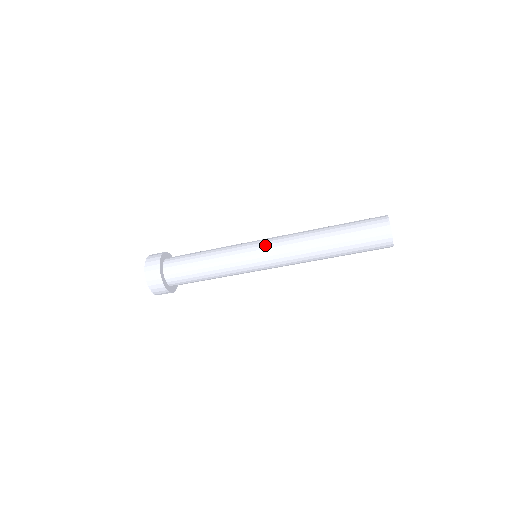
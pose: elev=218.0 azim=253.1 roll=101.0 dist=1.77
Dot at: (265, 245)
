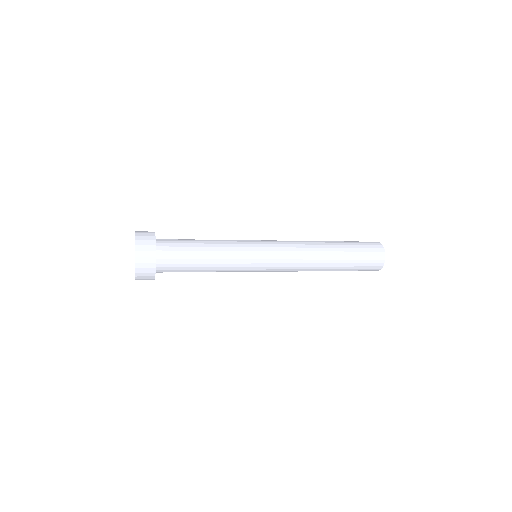
Dot at: (274, 247)
